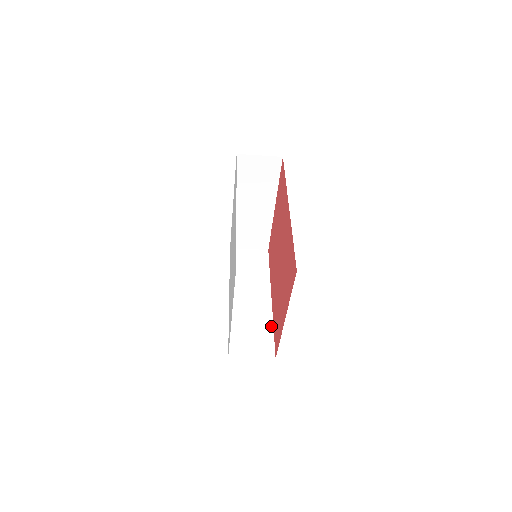
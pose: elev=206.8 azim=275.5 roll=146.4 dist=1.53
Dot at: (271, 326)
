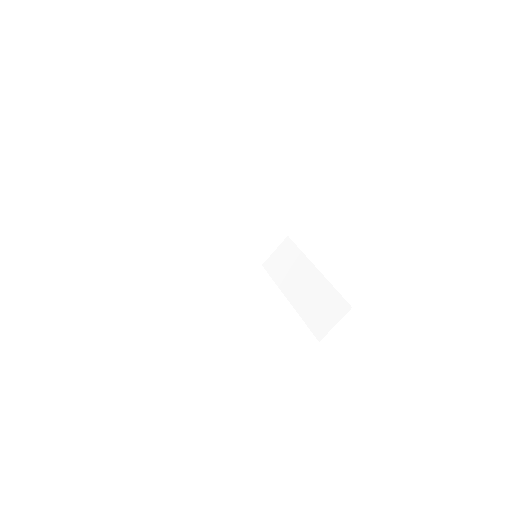
Dot at: occluded
